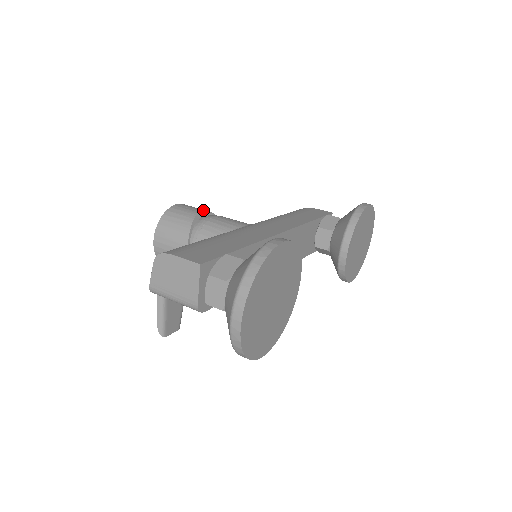
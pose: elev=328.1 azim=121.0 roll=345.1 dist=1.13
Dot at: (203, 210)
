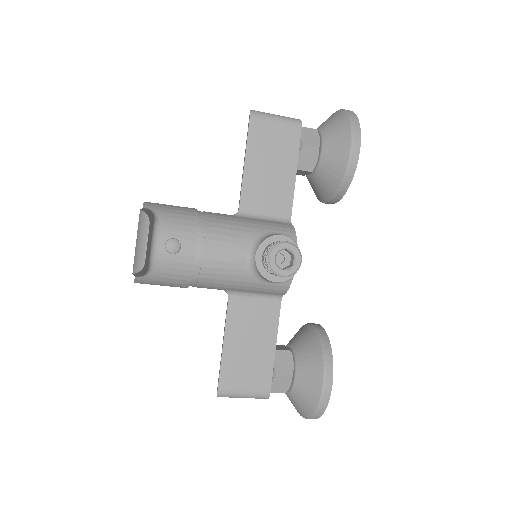
Dot at: occluded
